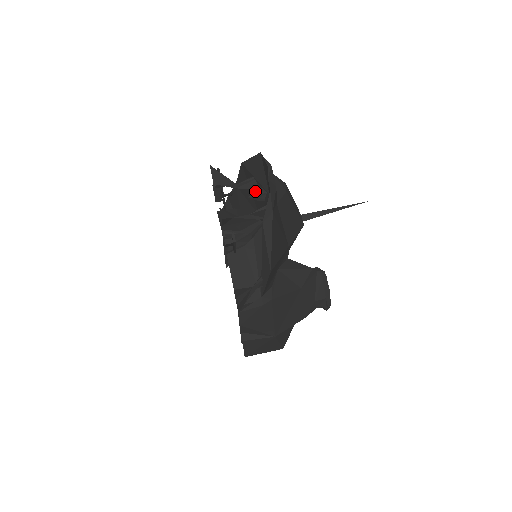
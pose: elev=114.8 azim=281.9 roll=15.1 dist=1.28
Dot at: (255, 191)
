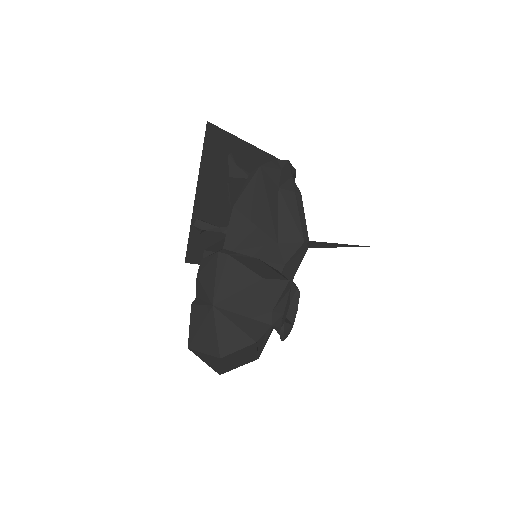
Dot at: occluded
